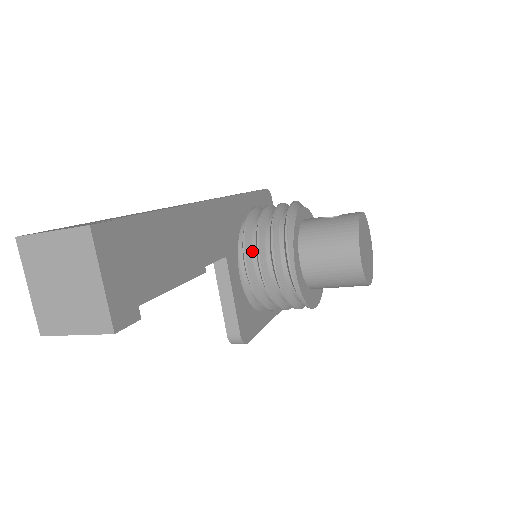
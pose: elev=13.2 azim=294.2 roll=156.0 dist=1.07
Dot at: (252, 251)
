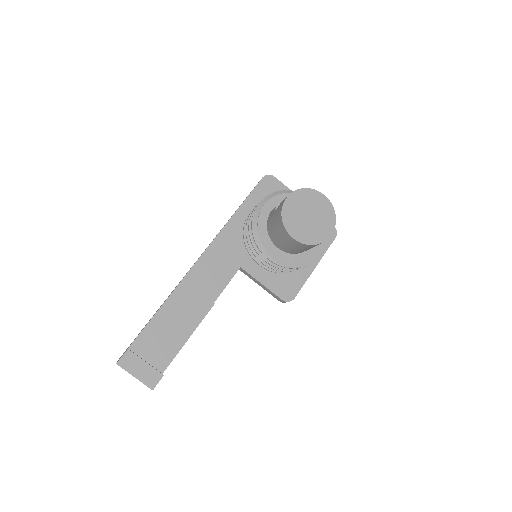
Dot at: occluded
